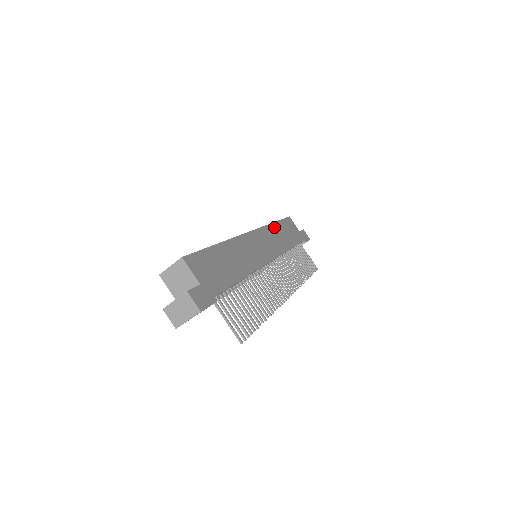
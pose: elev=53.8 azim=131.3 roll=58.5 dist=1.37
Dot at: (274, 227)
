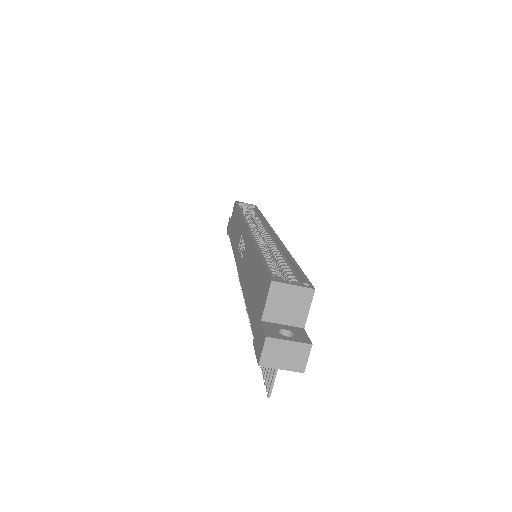
Dot at: occluded
